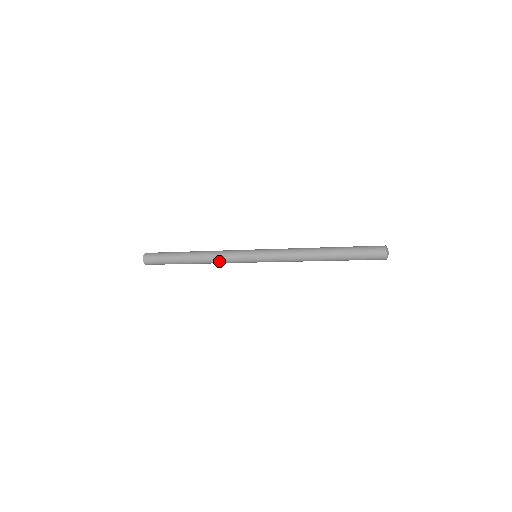
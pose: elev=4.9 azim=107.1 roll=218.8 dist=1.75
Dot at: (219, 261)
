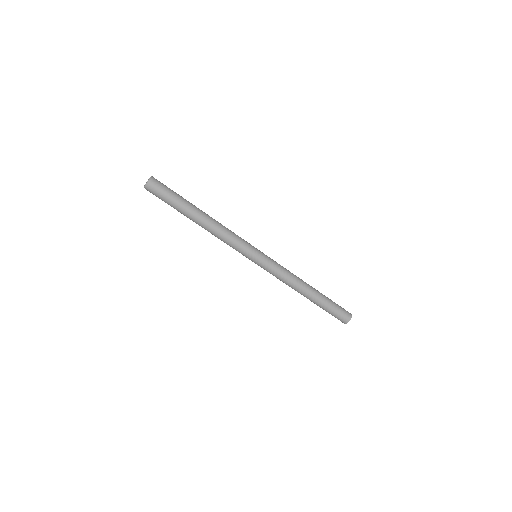
Dot at: (229, 230)
